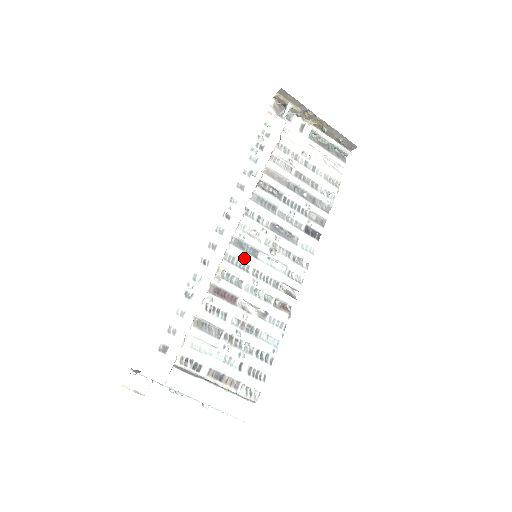
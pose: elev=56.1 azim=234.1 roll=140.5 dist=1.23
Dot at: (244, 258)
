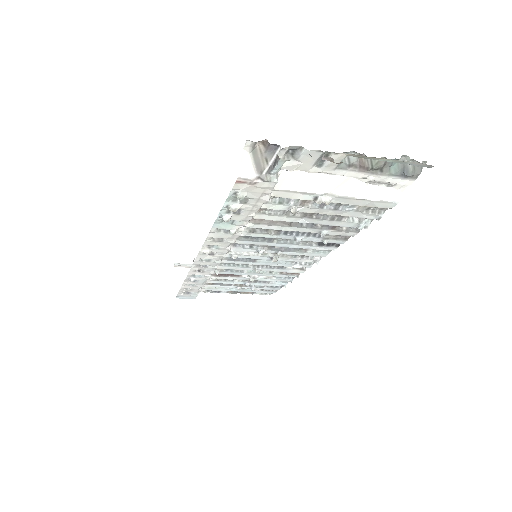
Dot at: (240, 263)
